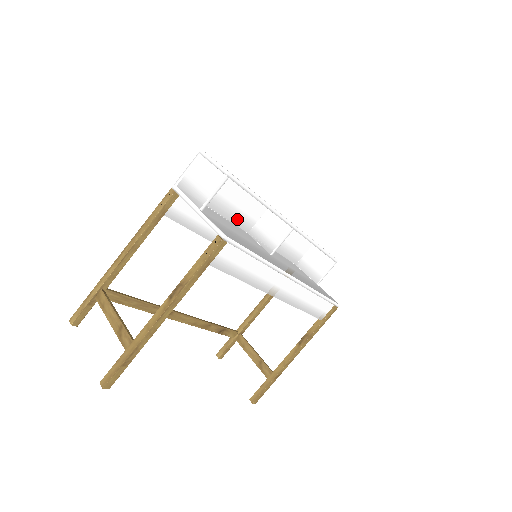
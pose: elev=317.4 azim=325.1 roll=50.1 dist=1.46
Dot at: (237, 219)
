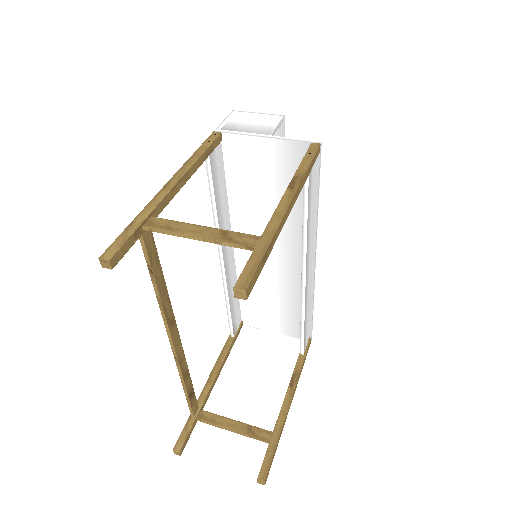
Dot at: occluded
